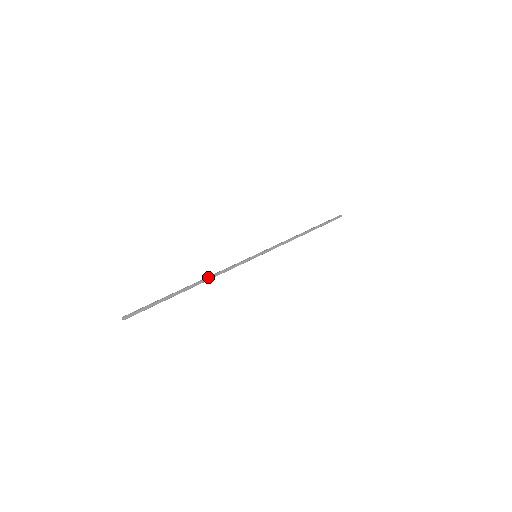
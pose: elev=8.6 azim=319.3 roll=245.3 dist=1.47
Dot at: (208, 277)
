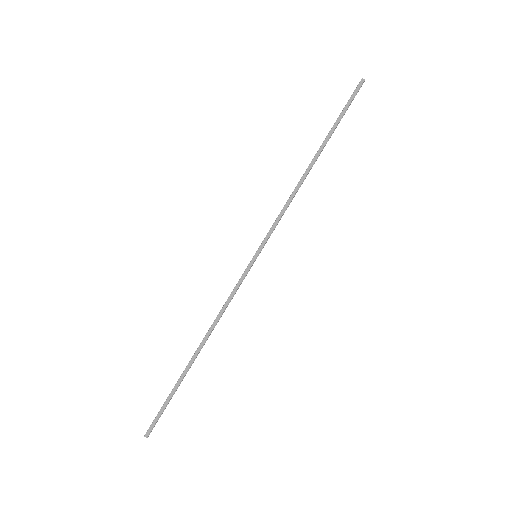
Dot at: (208, 330)
